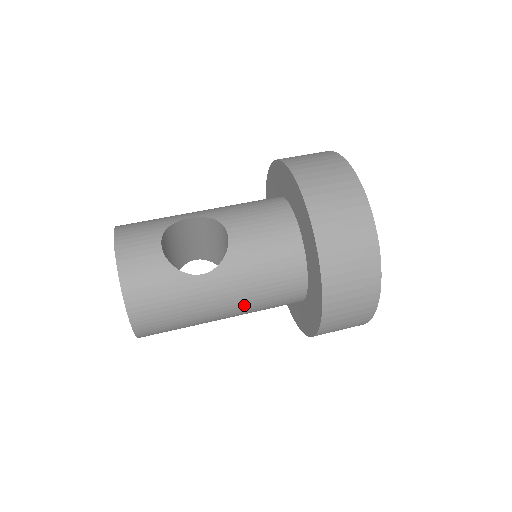
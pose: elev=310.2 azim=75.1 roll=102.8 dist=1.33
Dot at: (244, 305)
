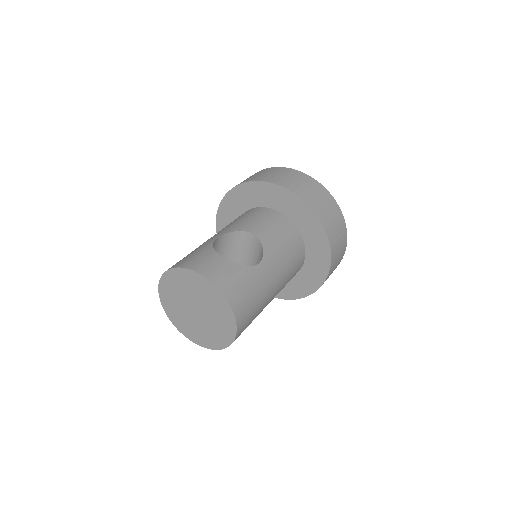
Dot at: (283, 280)
